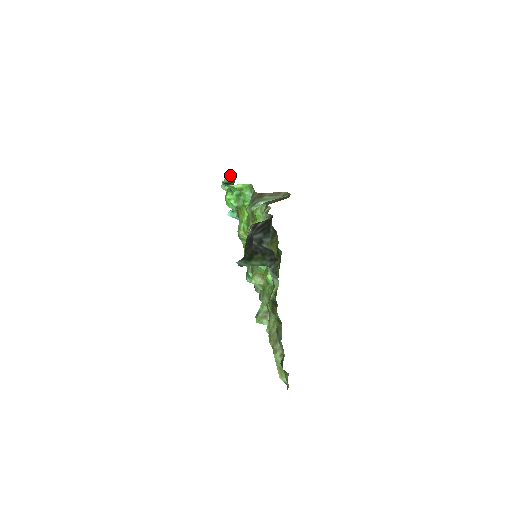
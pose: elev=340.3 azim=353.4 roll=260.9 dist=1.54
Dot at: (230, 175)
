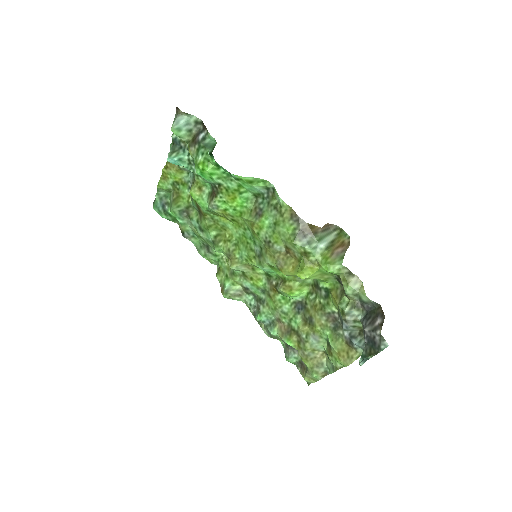
Dot at: (188, 115)
